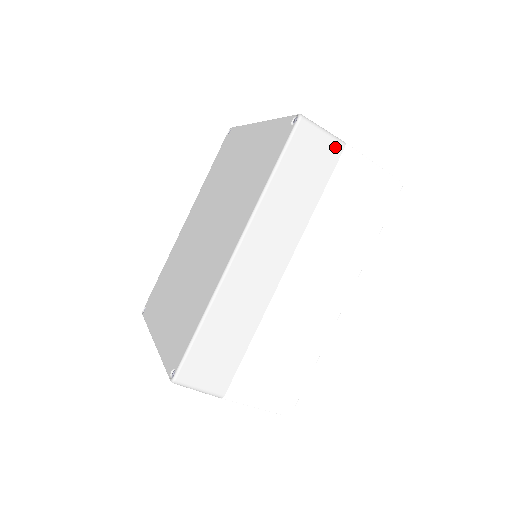
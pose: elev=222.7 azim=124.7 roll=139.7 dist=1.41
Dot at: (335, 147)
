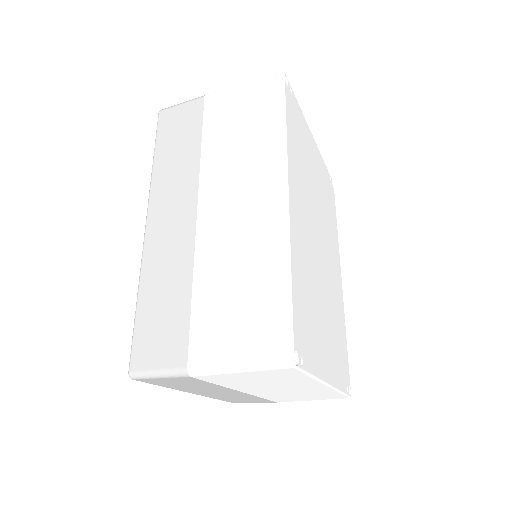
Dot at: (196, 103)
